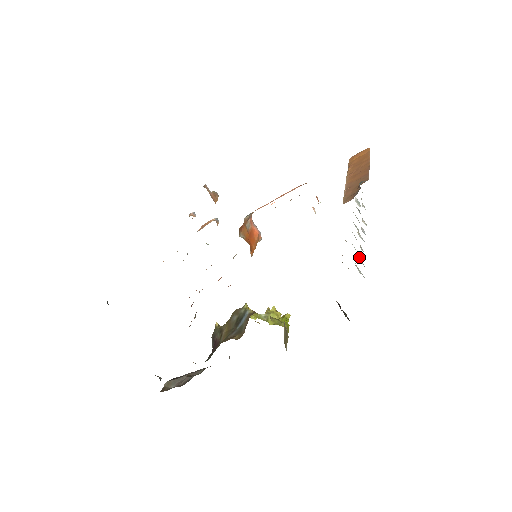
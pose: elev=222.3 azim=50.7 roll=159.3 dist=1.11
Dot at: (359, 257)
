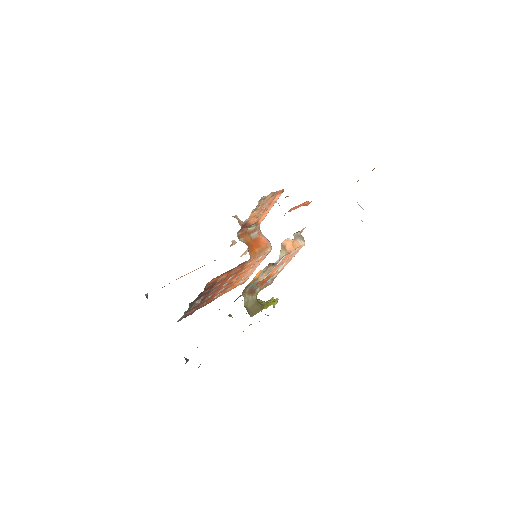
Dot at: occluded
